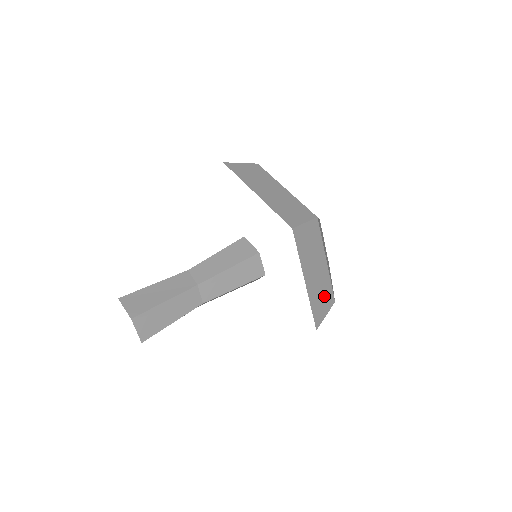
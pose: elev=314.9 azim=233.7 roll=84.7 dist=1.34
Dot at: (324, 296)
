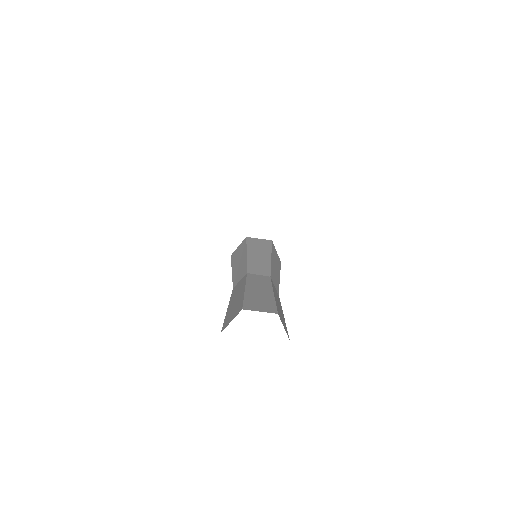
Dot at: occluded
